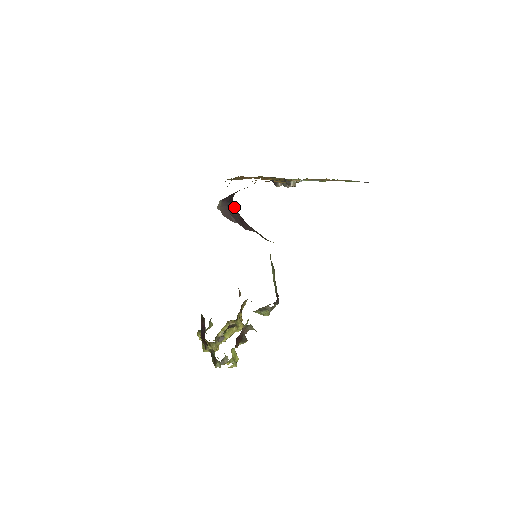
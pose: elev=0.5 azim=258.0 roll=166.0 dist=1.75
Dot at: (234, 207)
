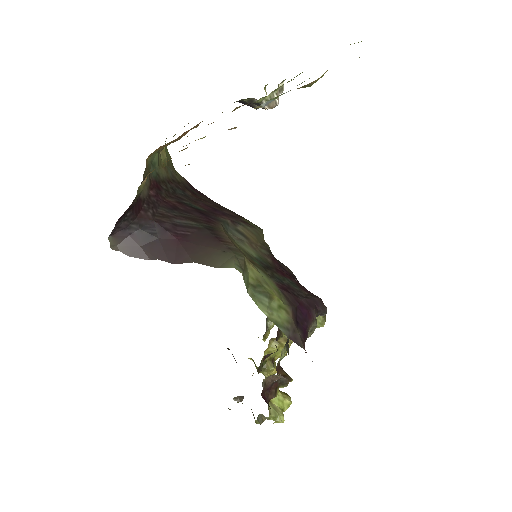
Dot at: (153, 223)
